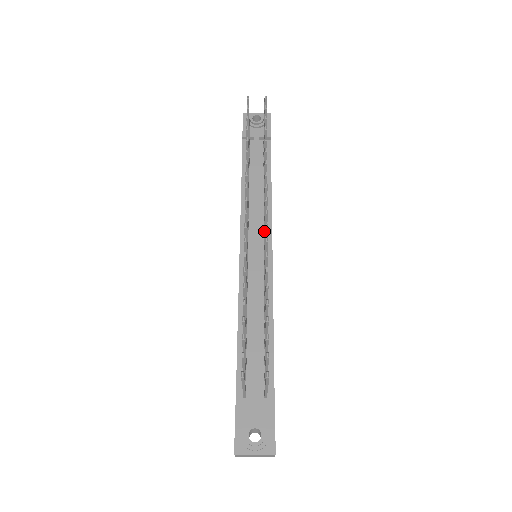
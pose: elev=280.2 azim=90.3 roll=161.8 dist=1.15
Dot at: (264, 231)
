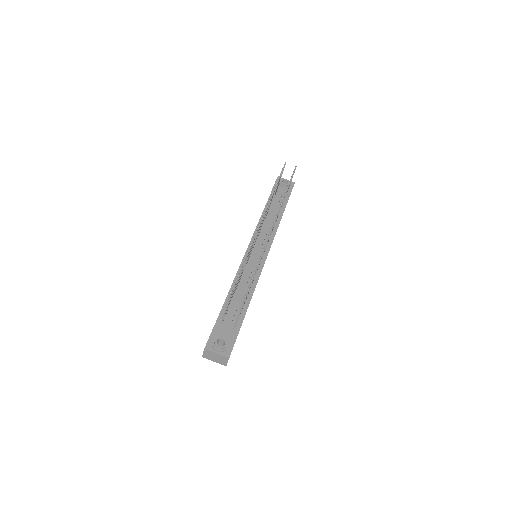
Dot at: occluded
